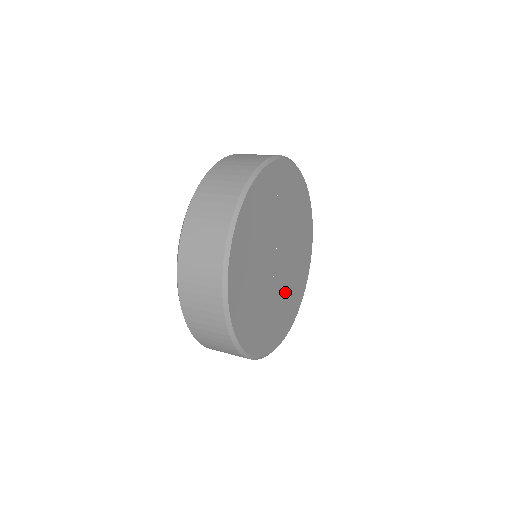
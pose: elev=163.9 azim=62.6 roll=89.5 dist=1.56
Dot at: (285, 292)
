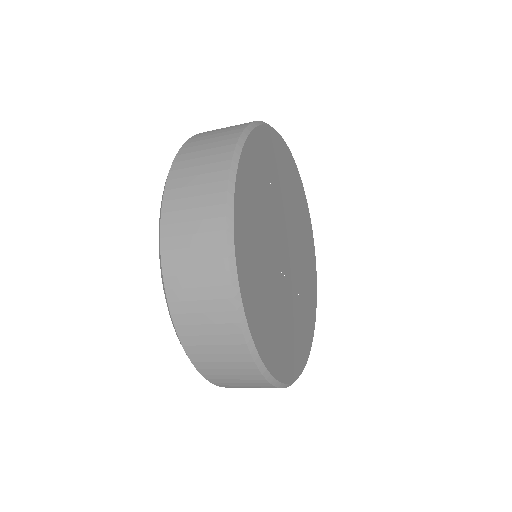
Dot at: (298, 300)
